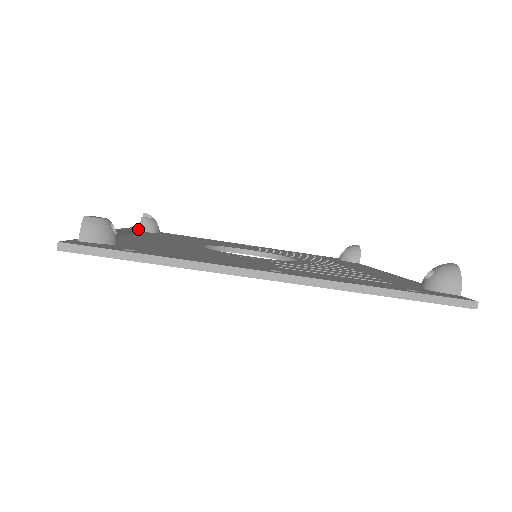
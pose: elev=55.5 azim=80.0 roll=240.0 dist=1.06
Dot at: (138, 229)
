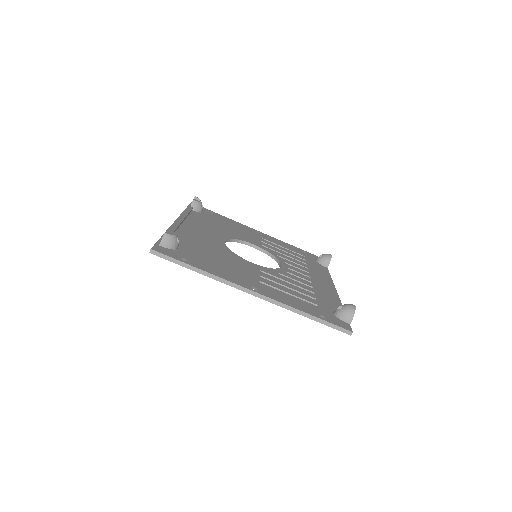
Dot at: (189, 212)
